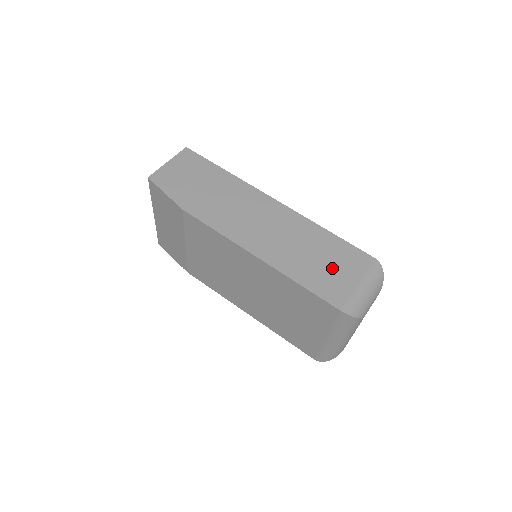
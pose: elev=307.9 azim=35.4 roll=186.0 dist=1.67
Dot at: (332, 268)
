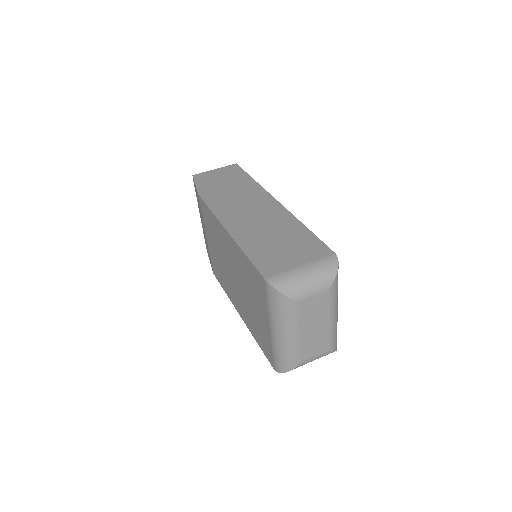
Dot at: (285, 250)
